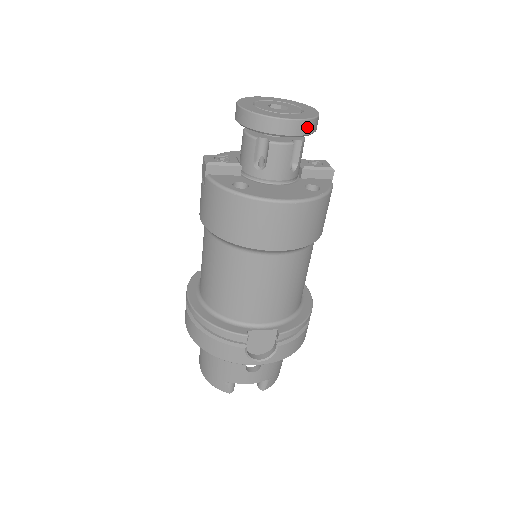
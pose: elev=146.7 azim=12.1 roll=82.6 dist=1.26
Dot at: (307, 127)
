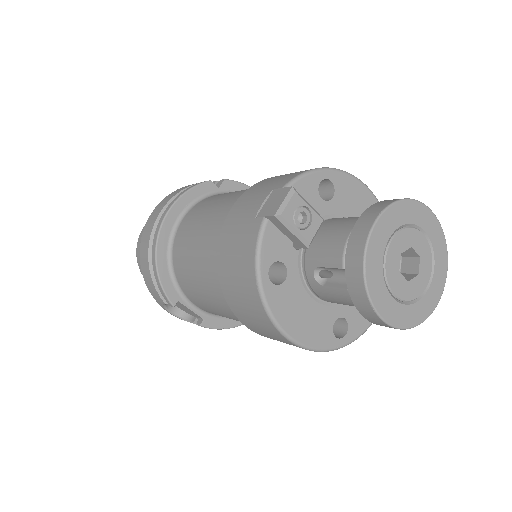
Dot at: occluded
